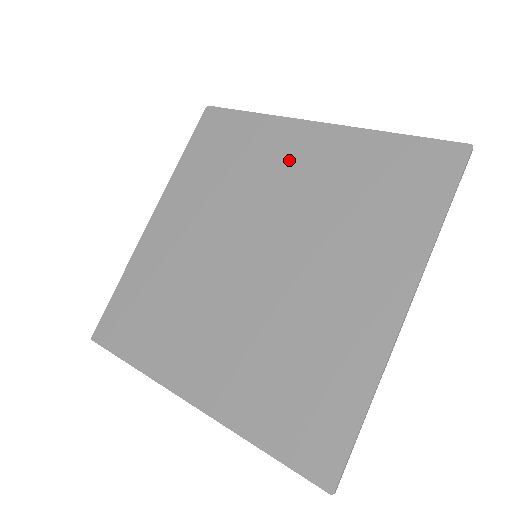
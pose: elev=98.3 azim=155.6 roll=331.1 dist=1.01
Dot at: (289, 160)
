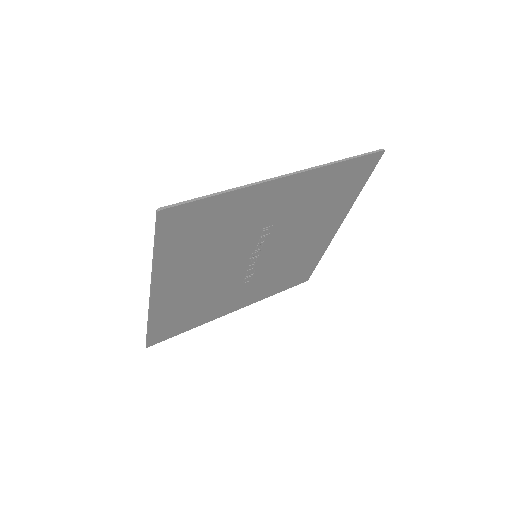
Dot at: (312, 238)
